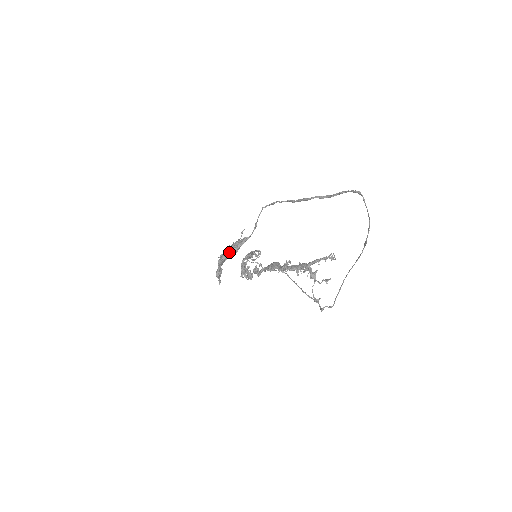
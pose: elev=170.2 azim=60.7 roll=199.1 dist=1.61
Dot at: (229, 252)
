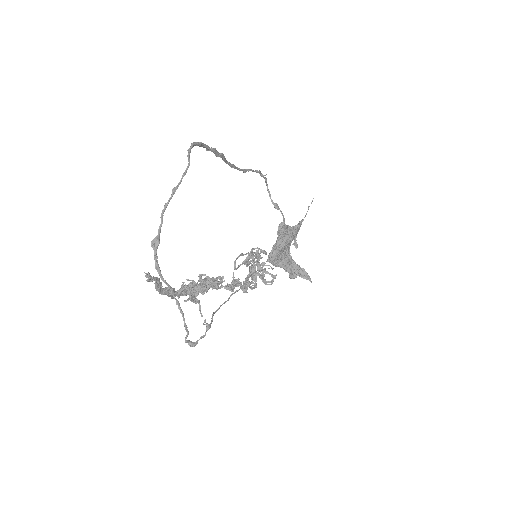
Dot at: occluded
